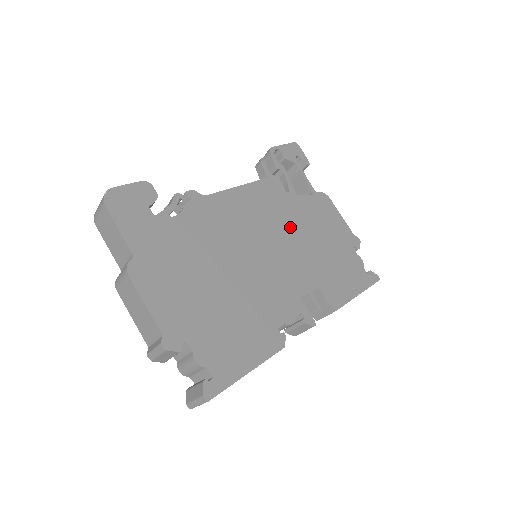
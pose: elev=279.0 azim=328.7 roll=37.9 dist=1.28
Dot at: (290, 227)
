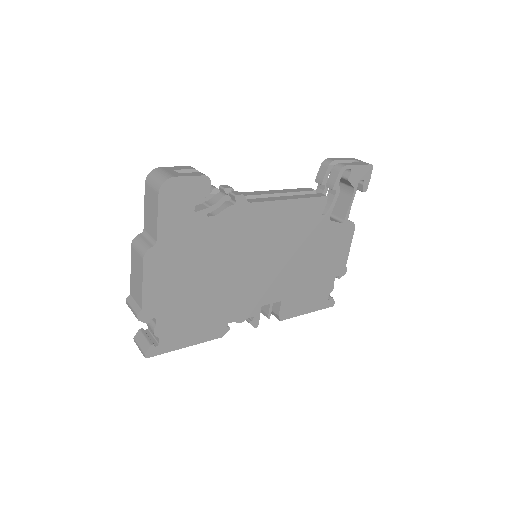
Dot at: (299, 248)
